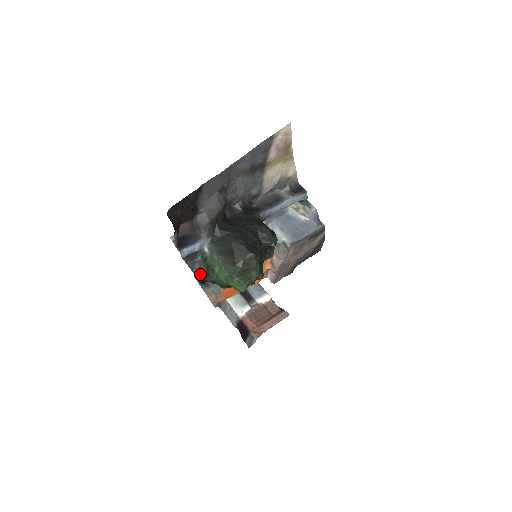
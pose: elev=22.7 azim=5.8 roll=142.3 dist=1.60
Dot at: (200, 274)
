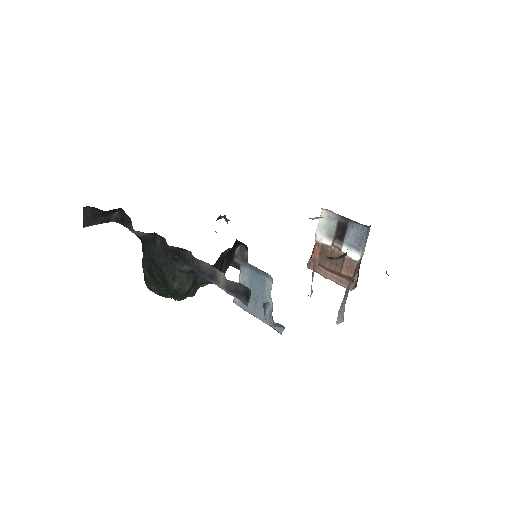
Dot at: occluded
